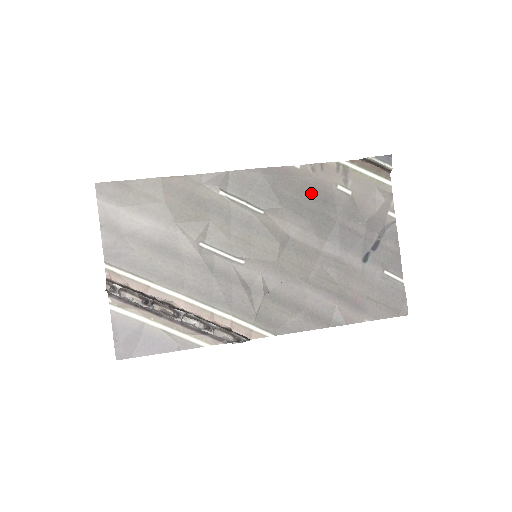
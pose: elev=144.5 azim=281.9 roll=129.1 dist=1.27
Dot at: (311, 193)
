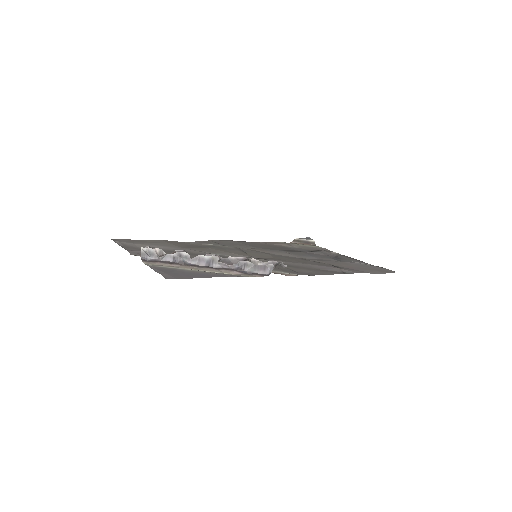
Dot at: (272, 246)
